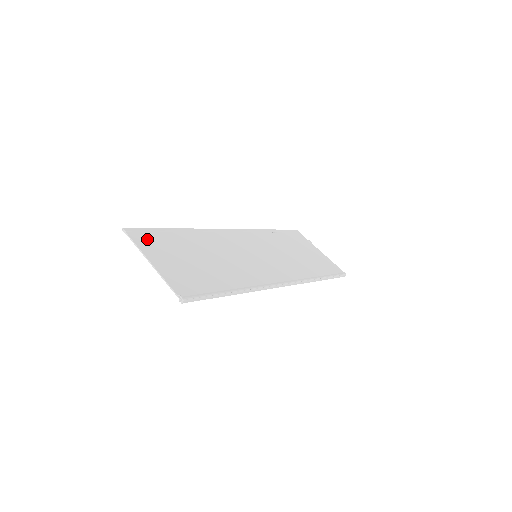
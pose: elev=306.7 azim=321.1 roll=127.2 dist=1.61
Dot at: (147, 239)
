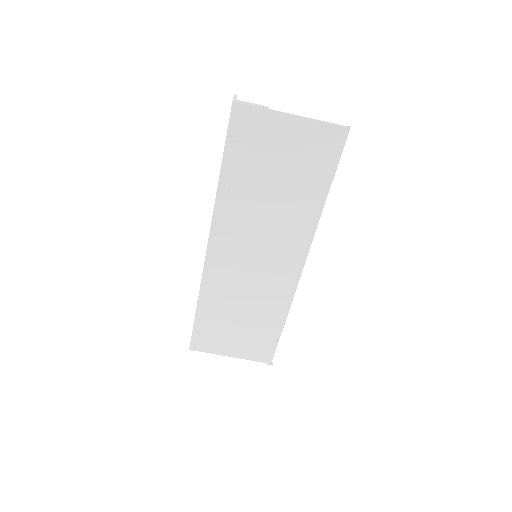
Dot at: (205, 342)
